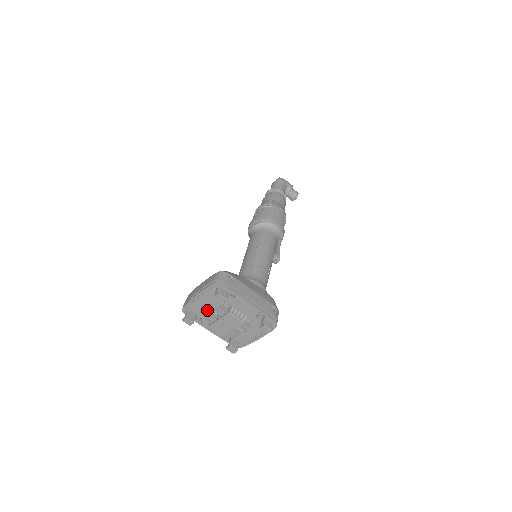
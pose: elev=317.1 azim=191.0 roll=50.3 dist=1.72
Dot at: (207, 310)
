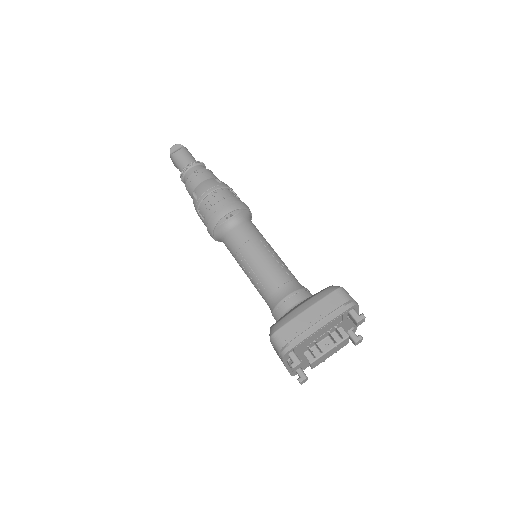
Dot at: (312, 342)
